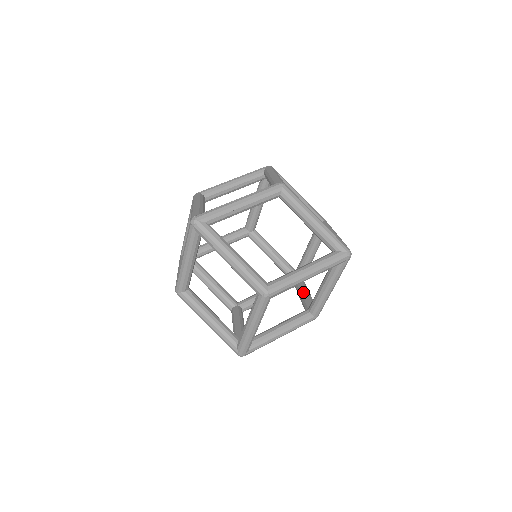
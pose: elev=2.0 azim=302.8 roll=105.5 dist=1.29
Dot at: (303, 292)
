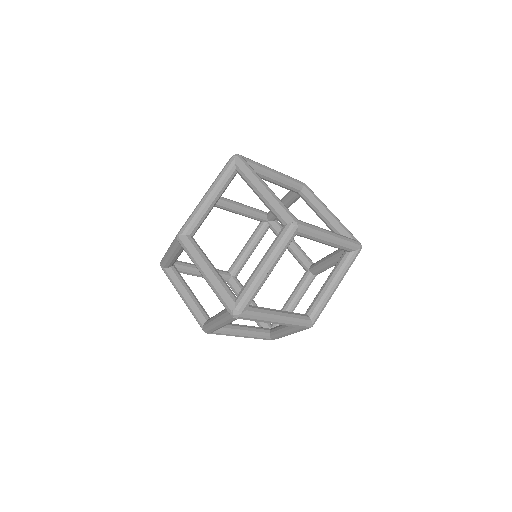
Dot at: occluded
